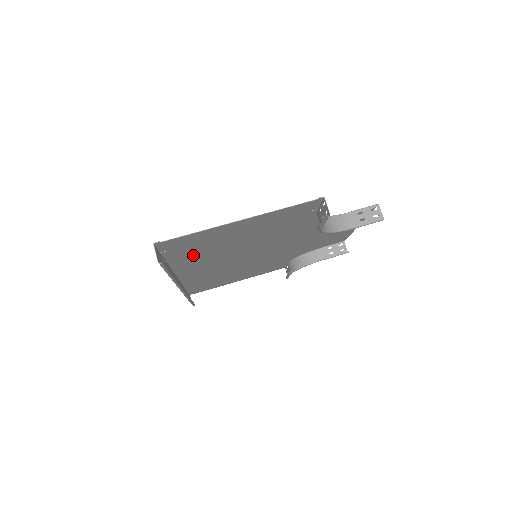
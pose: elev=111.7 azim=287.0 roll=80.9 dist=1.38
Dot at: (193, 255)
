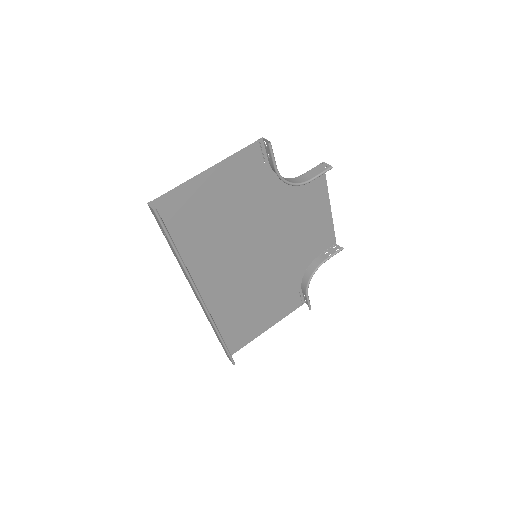
Dot at: (192, 240)
